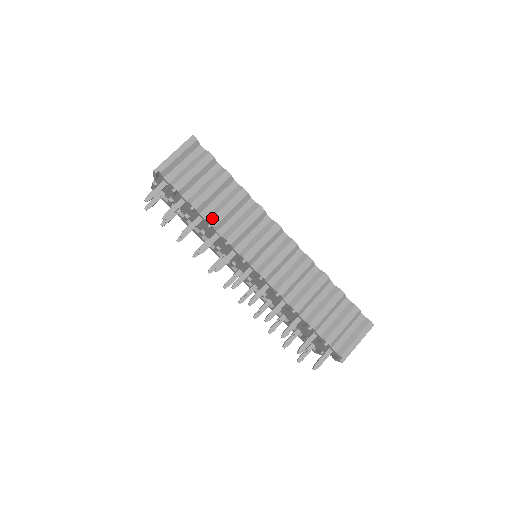
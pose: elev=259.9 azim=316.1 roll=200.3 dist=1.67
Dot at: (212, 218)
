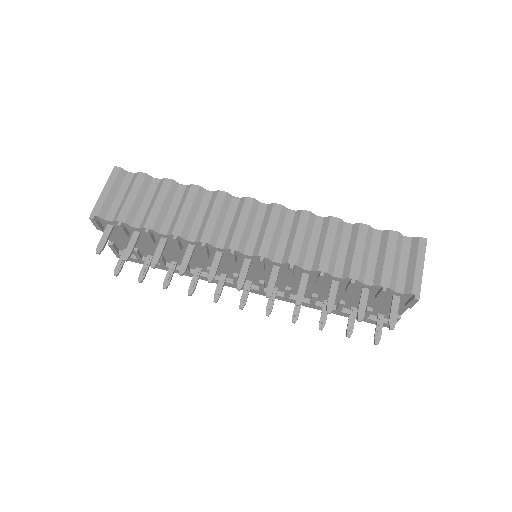
Dot at: (173, 229)
